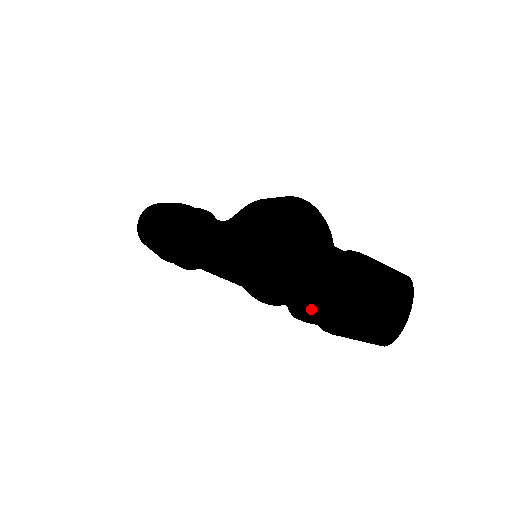
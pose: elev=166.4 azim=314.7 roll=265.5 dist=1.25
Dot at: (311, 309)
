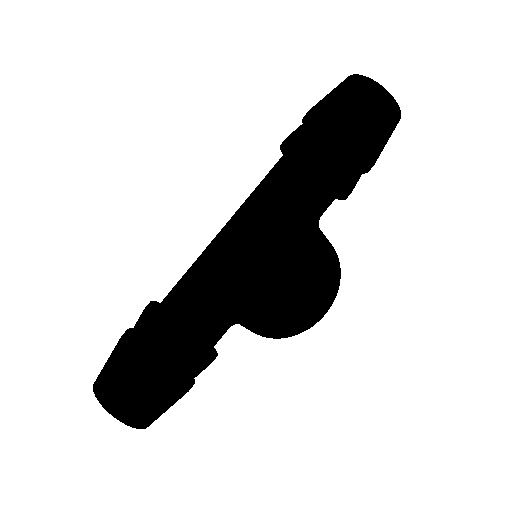
Dot at: (327, 131)
